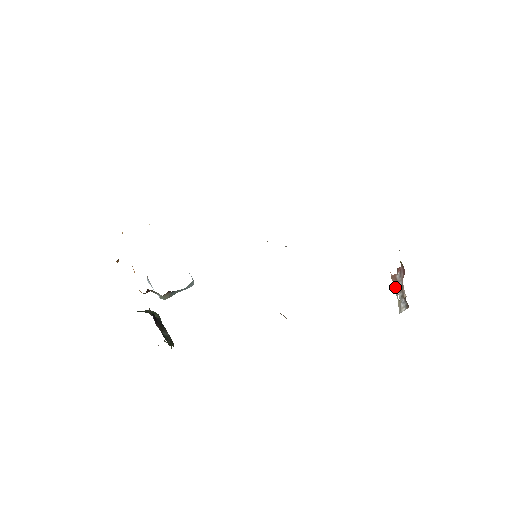
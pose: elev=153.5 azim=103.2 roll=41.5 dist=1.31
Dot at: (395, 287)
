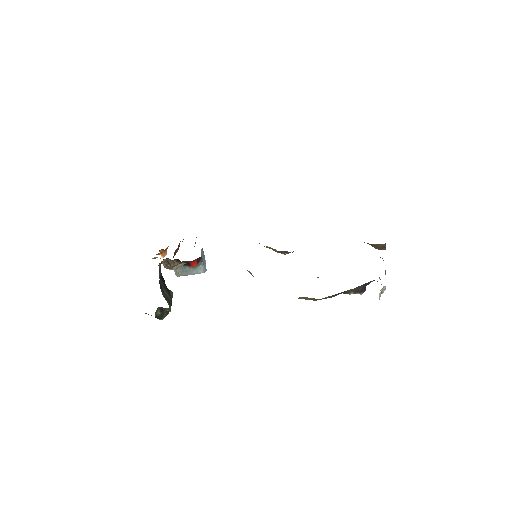
Dot at: (383, 289)
